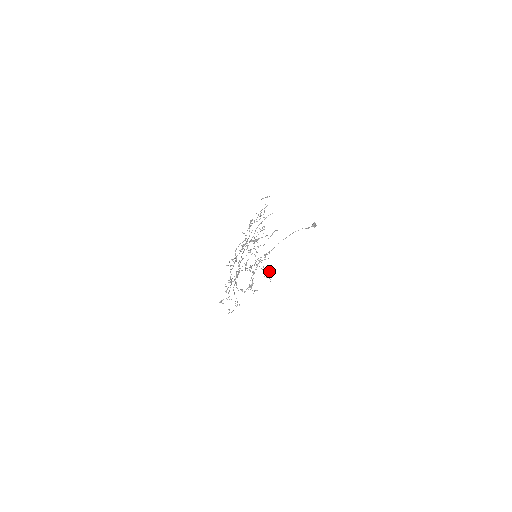
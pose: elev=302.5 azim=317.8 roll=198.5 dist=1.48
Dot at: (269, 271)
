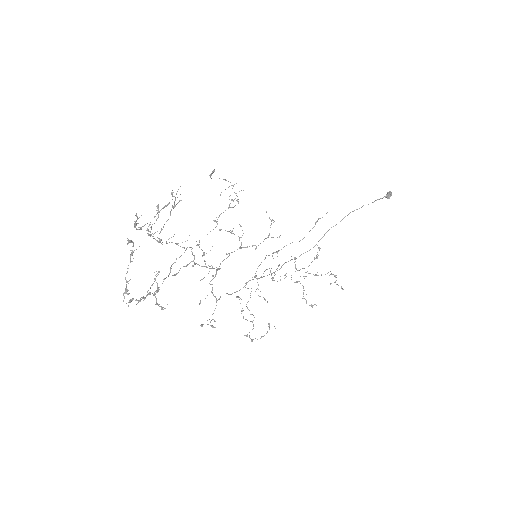
Dot at: (334, 275)
